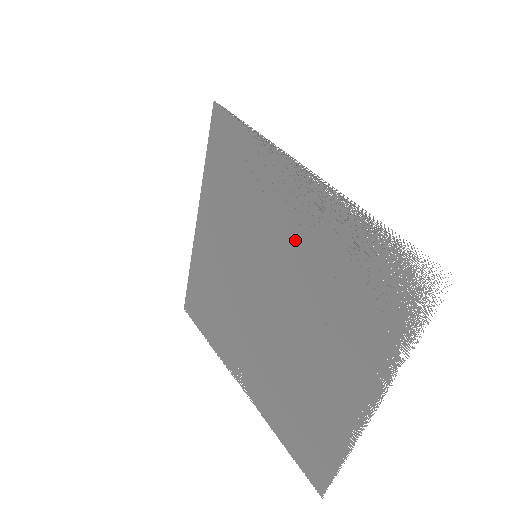
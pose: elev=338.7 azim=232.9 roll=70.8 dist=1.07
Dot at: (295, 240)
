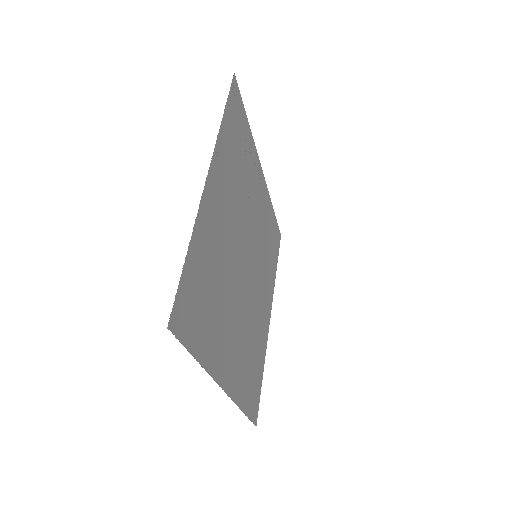
Dot at: (253, 202)
